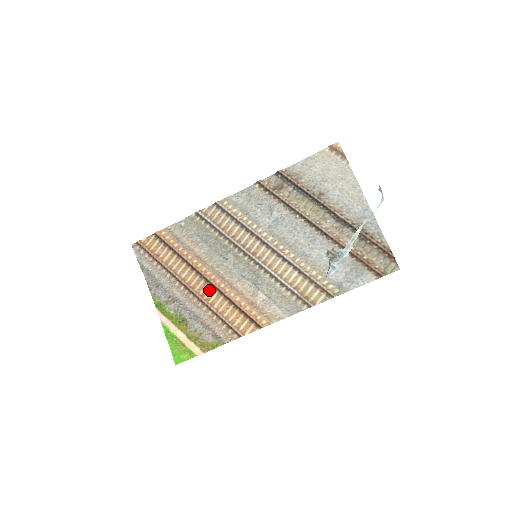
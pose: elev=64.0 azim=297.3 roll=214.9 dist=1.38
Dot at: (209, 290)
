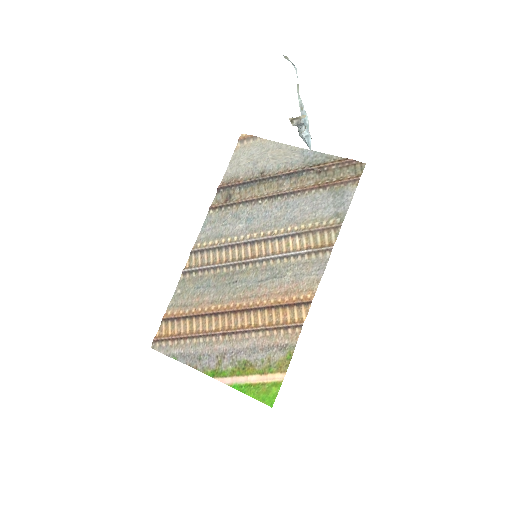
Dot at: (244, 318)
